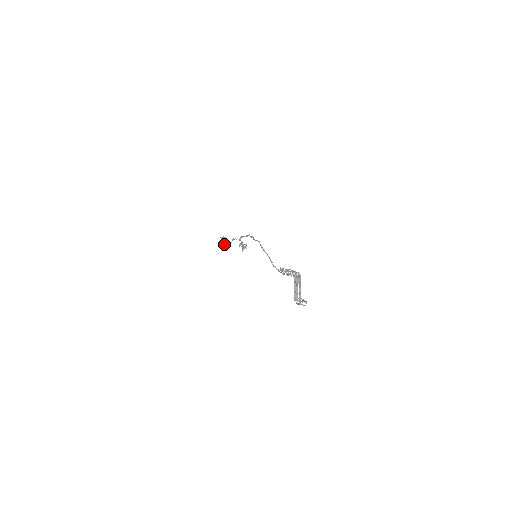
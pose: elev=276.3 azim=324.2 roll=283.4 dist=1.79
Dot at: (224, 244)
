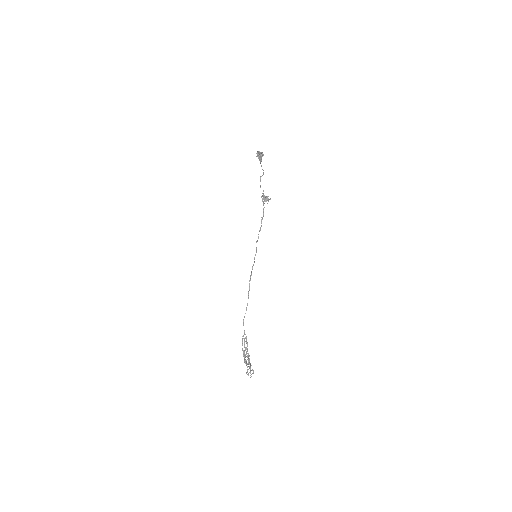
Dot at: (259, 160)
